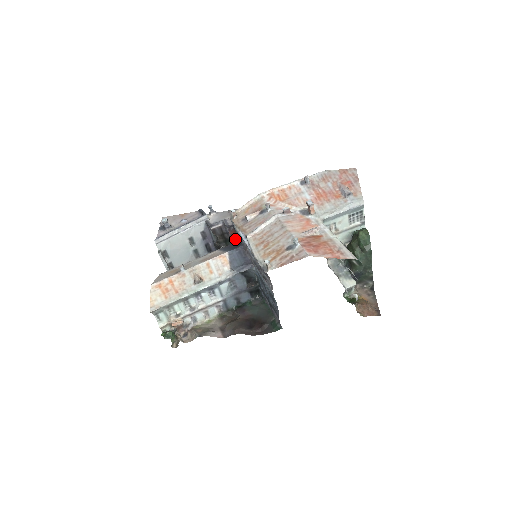
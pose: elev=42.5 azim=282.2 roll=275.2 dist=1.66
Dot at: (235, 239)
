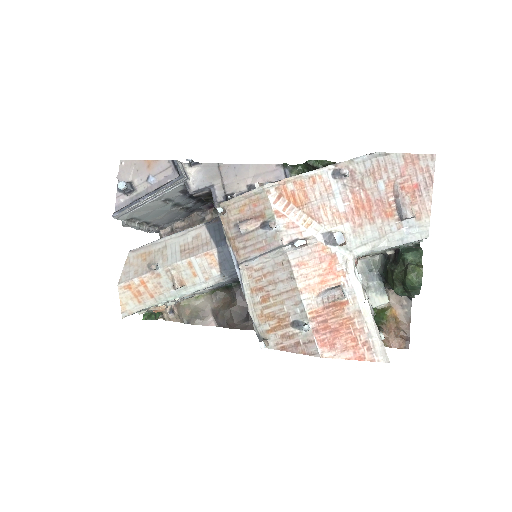
Dot at: occluded
